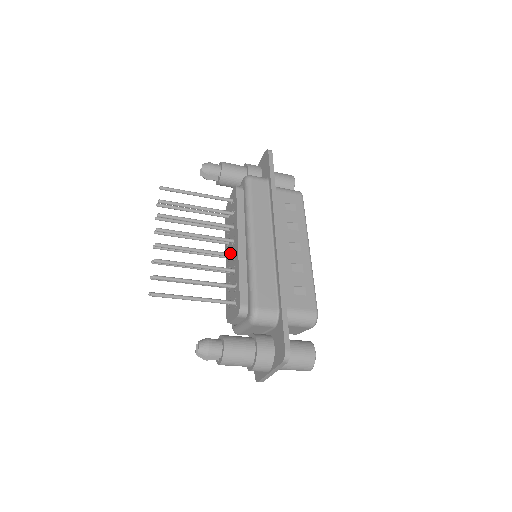
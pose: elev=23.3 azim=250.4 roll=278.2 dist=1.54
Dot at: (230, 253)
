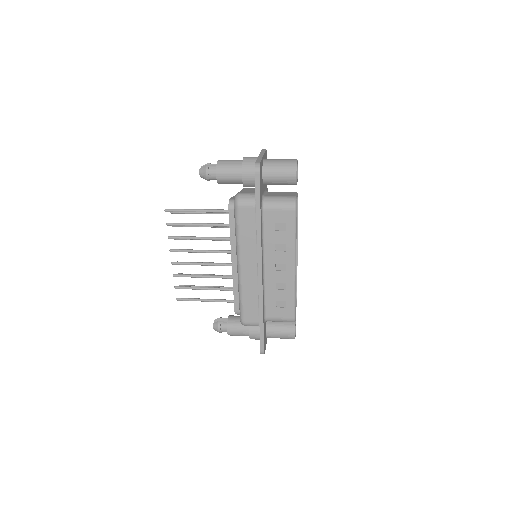
Dot at: (230, 264)
